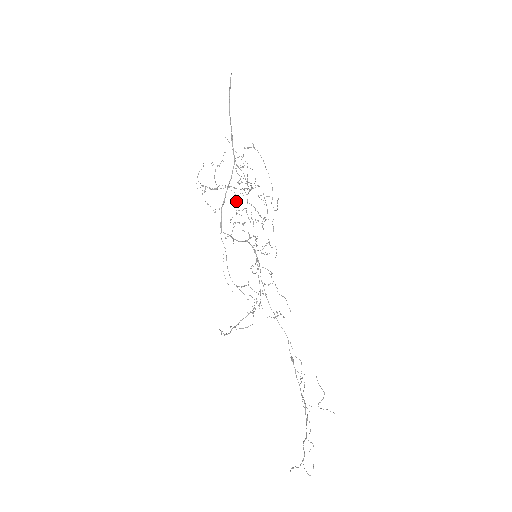
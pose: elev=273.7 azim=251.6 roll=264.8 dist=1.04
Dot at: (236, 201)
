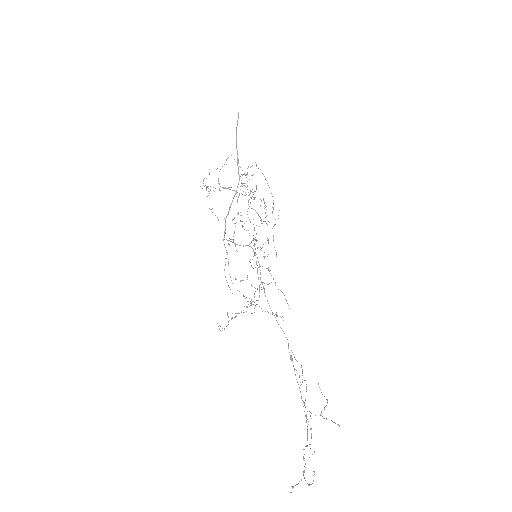
Dot at: (237, 200)
